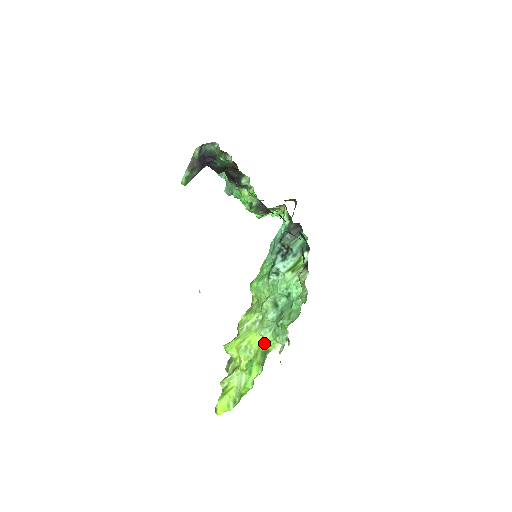
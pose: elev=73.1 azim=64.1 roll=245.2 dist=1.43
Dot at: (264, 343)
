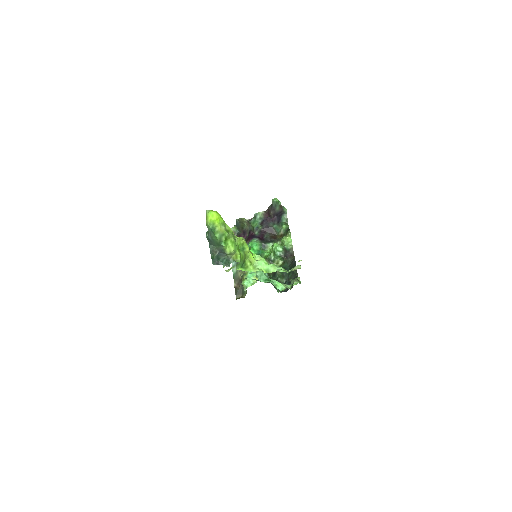
Dot at: (254, 261)
